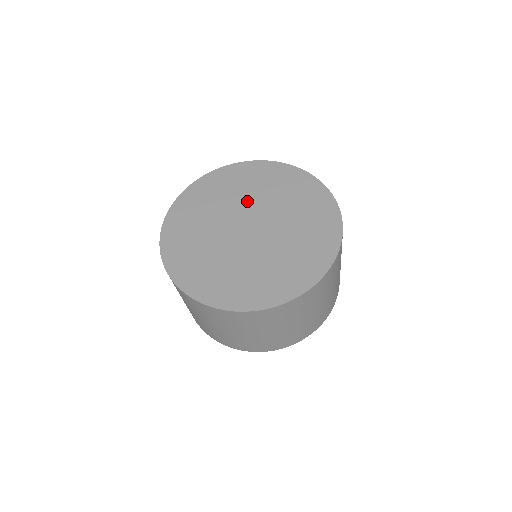
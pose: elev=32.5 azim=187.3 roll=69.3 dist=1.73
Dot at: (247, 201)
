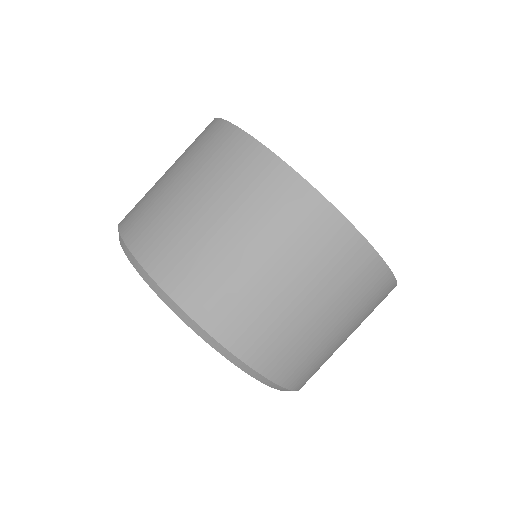
Dot at: occluded
